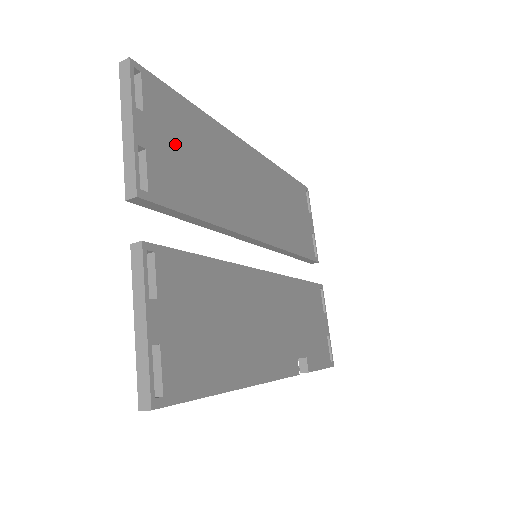
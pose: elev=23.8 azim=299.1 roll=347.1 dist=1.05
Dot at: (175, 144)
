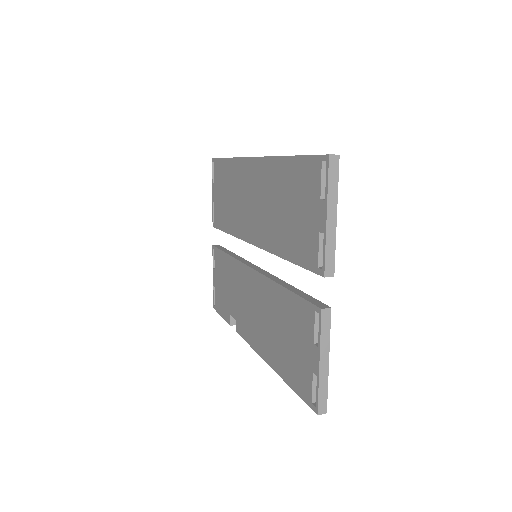
Dot at: occluded
